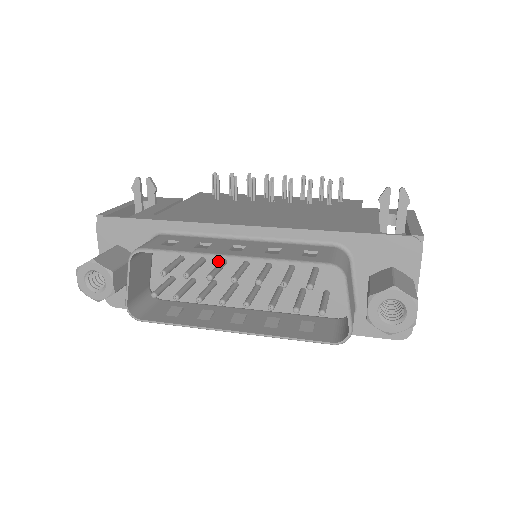
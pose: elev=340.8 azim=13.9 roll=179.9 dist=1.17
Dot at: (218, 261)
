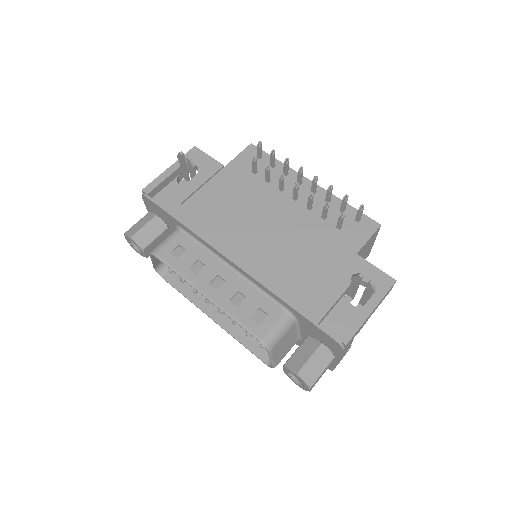
Dot at: occluded
